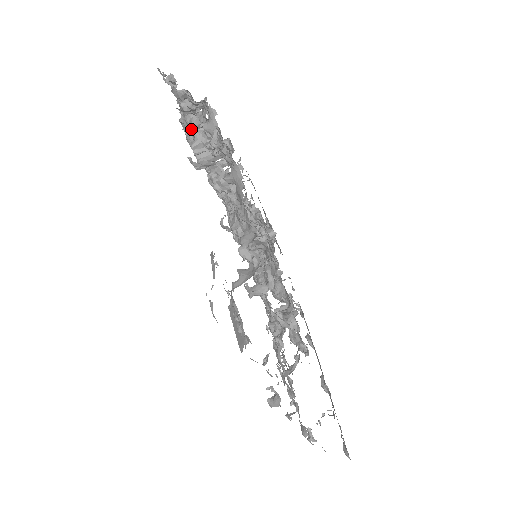
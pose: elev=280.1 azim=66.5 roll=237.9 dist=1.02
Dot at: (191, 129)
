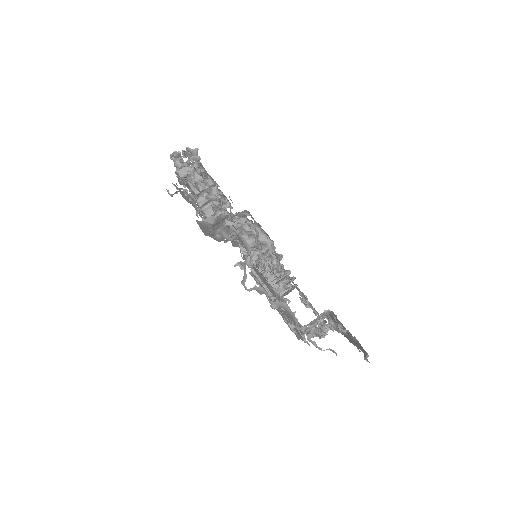
Dot at: (195, 193)
